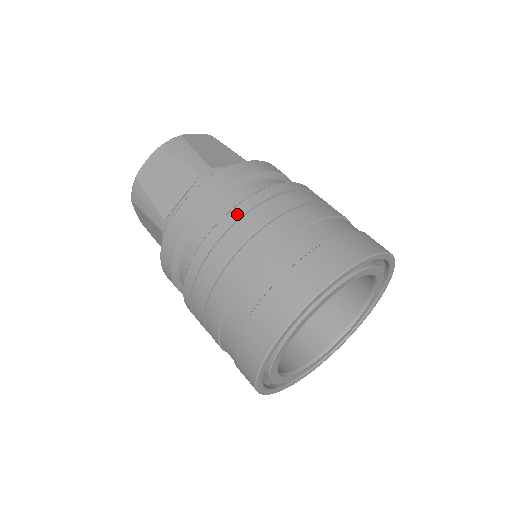
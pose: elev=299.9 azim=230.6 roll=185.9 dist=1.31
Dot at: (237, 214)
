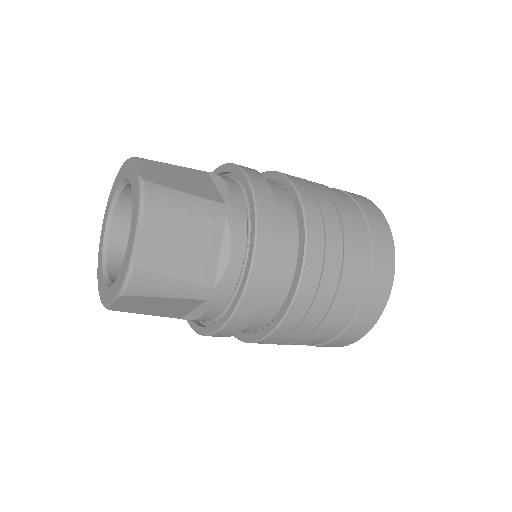
Dot at: (314, 237)
